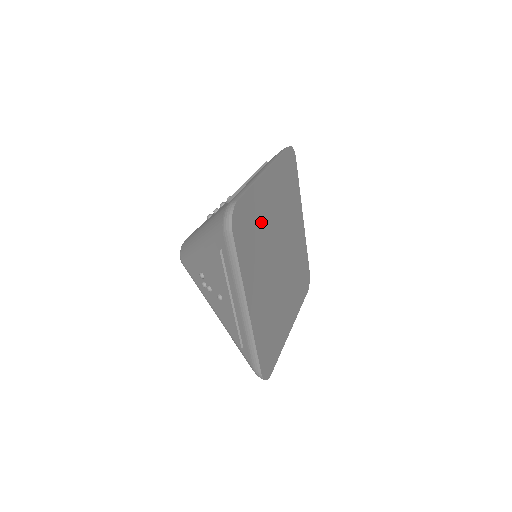
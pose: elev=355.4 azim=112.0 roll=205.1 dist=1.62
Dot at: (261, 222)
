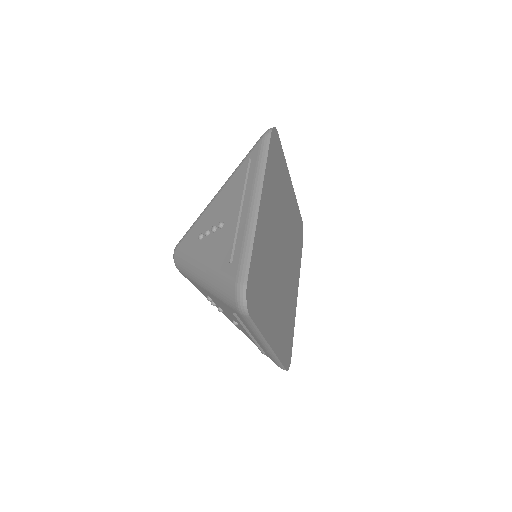
Dot at: (265, 259)
